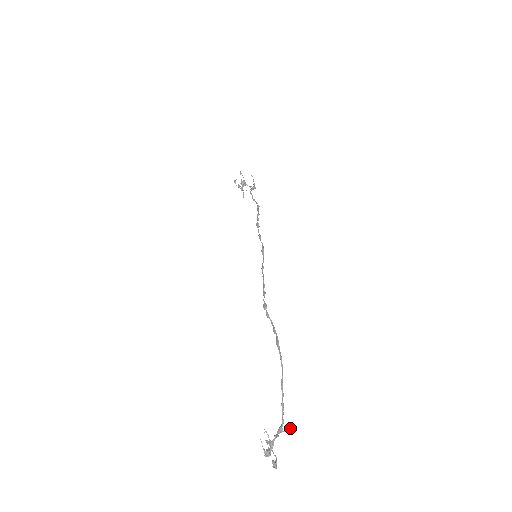
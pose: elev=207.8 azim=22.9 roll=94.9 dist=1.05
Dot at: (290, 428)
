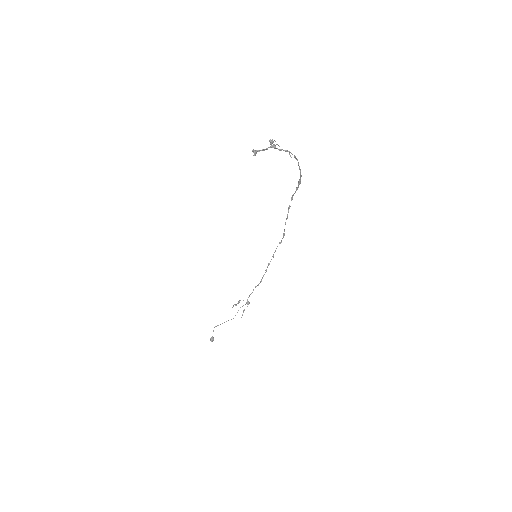
Dot at: (290, 155)
